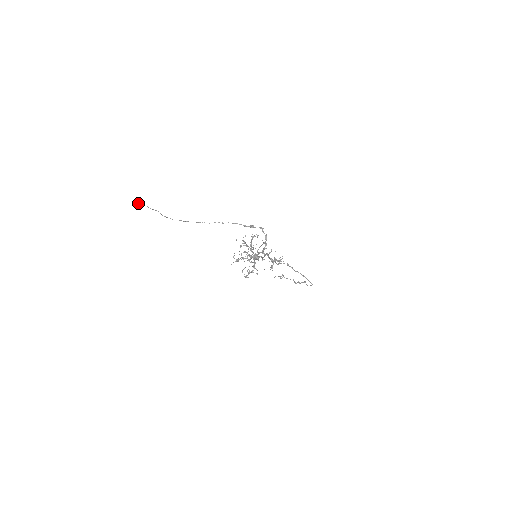
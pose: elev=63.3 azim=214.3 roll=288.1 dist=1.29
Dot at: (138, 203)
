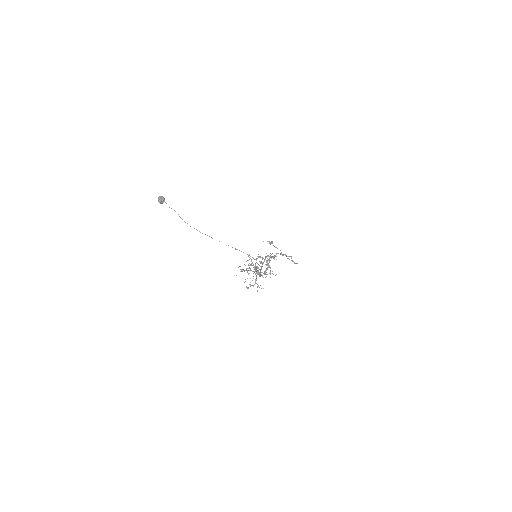
Dot at: (159, 200)
